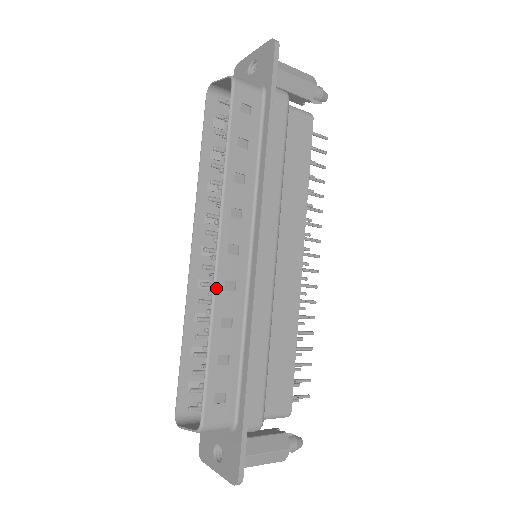
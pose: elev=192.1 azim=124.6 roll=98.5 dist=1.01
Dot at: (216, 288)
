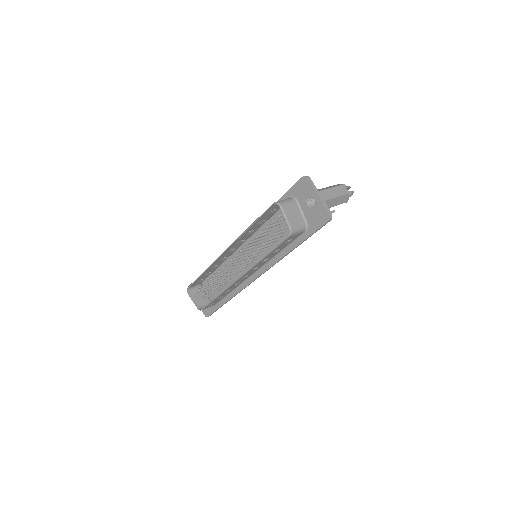
Dot at: (230, 287)
